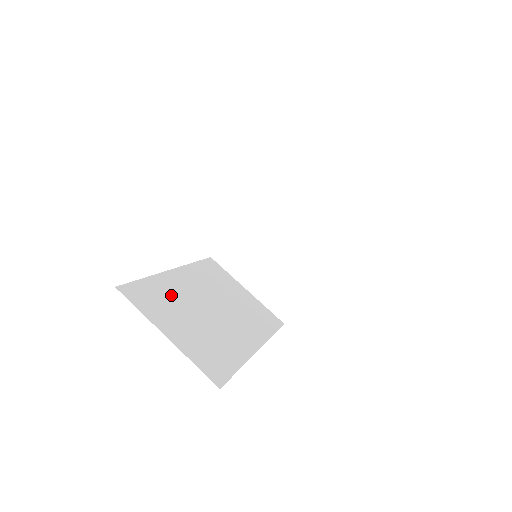
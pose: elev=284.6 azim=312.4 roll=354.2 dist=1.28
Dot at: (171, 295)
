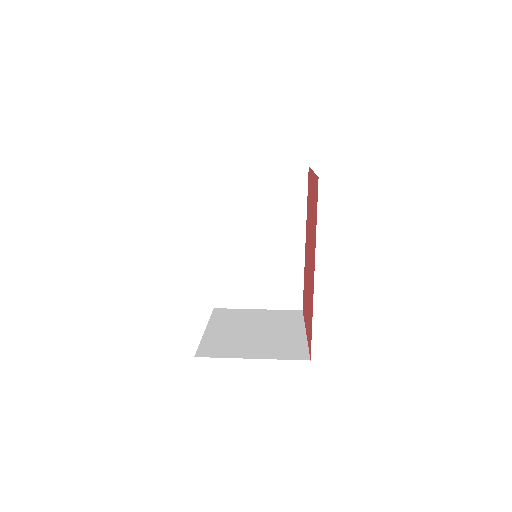
Dot at: occluded
